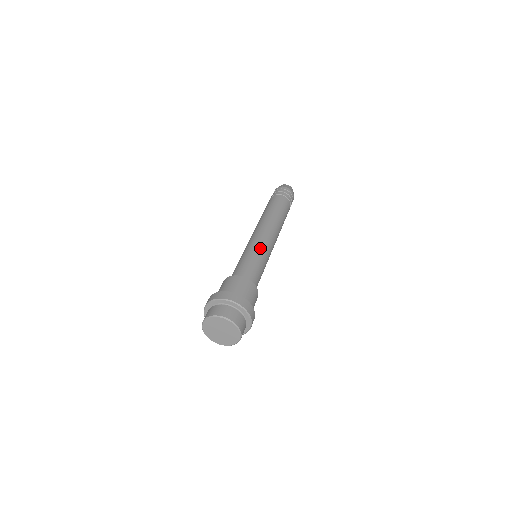
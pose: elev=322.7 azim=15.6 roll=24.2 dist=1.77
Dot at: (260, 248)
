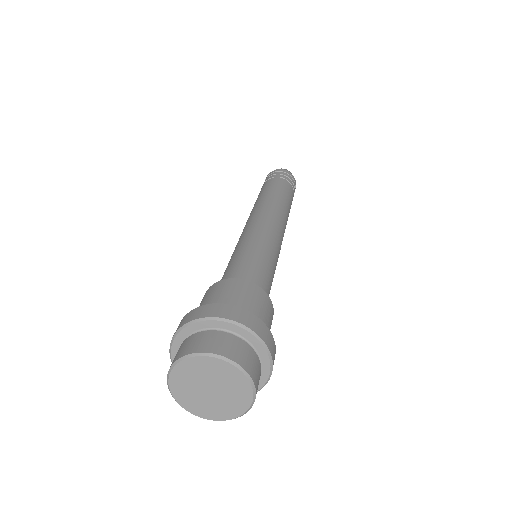
Dot at: (252, 237)
